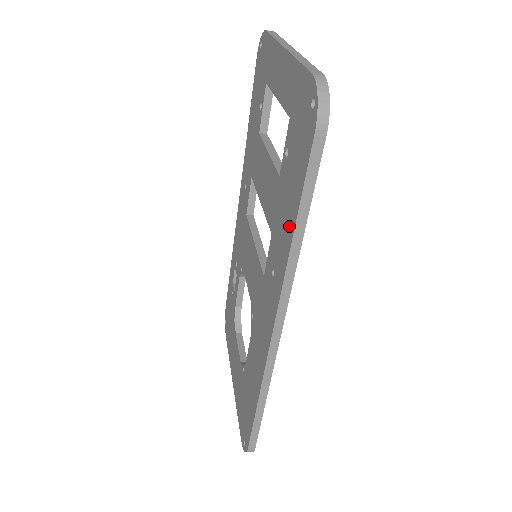
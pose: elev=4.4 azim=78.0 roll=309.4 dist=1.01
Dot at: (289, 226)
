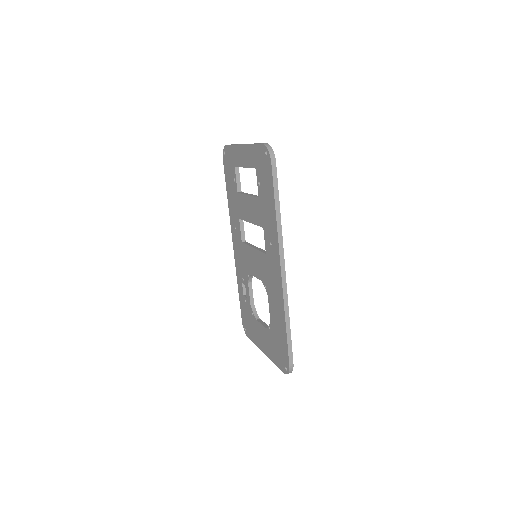
Dot at: (272, 211)
